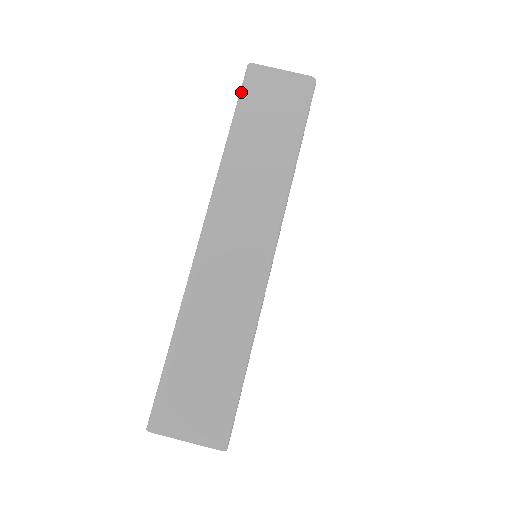
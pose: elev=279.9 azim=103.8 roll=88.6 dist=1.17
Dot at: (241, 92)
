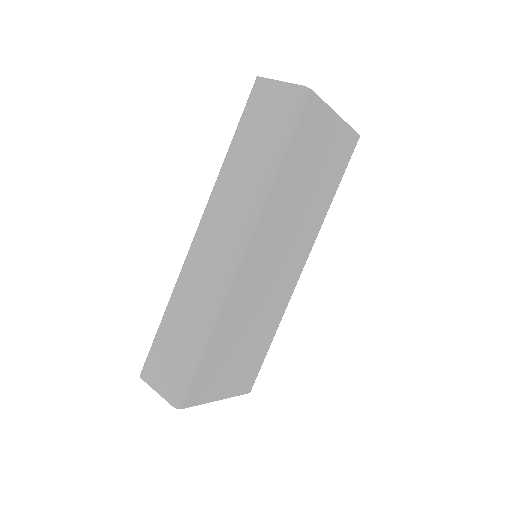
Dot at: (245, 106)
